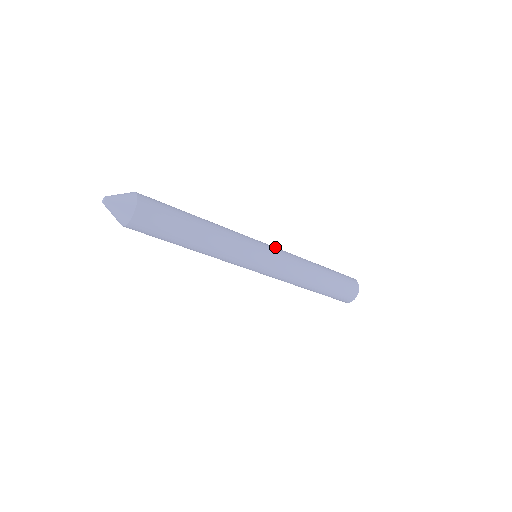
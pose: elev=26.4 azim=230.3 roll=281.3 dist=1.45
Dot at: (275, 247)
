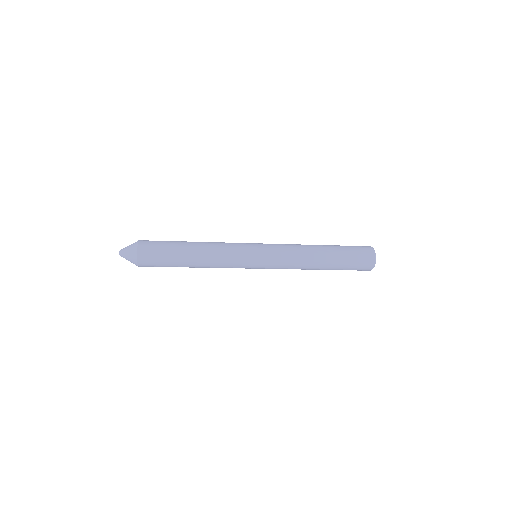
Dot at: (271, 244)
